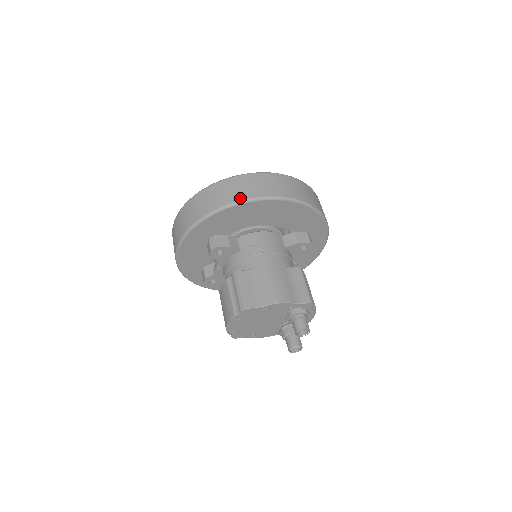
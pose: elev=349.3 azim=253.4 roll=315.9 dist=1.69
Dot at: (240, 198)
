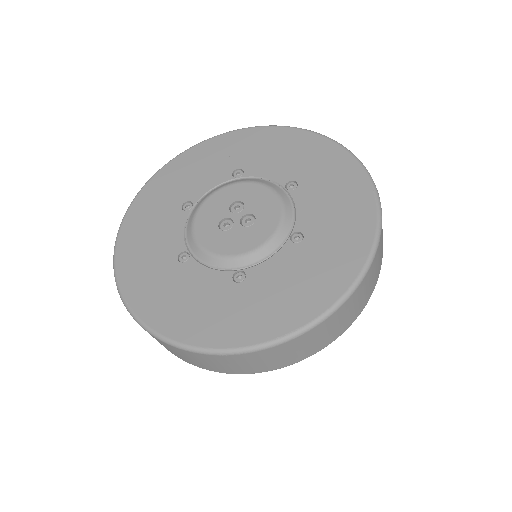
Dot at: (348, 327)
